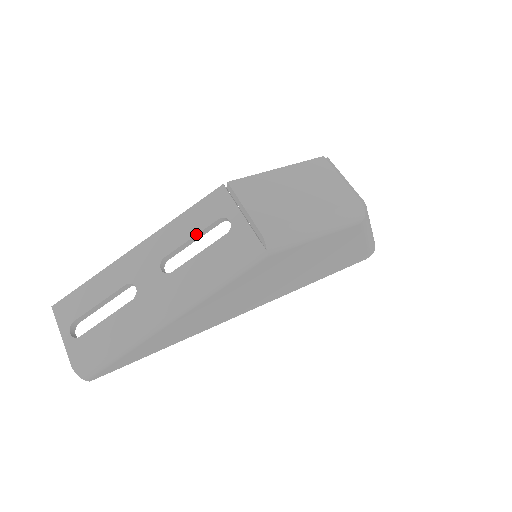
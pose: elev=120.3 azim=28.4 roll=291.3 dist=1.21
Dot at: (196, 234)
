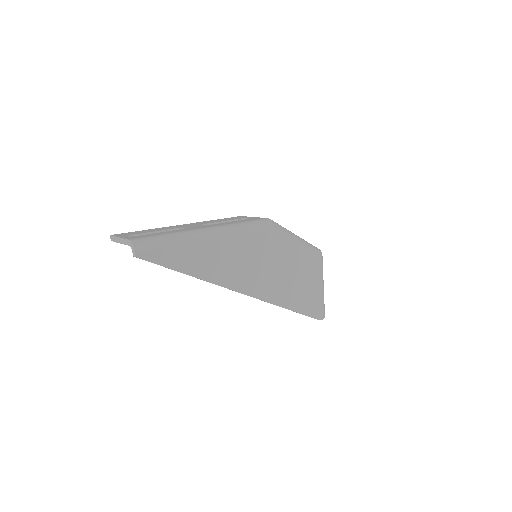
Dot at: (226, 220)
